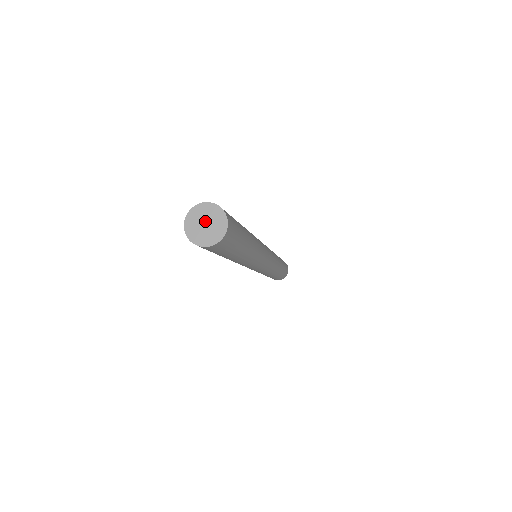
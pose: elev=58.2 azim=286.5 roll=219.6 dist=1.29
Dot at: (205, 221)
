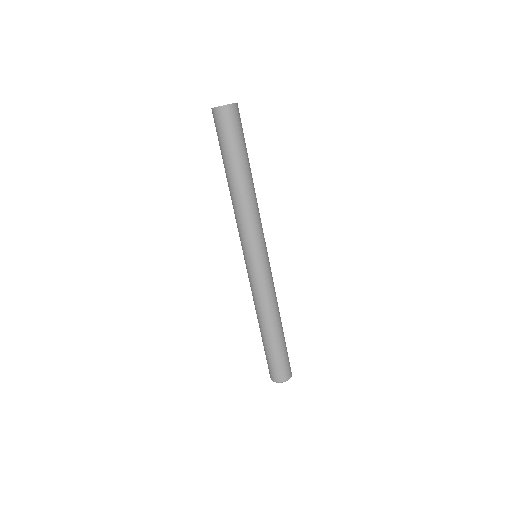
Dot at: occluded
